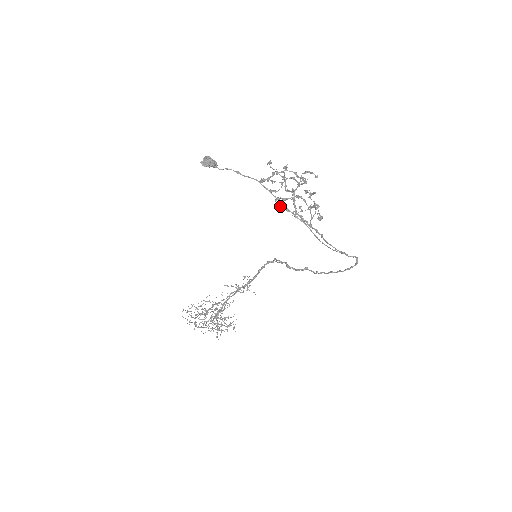
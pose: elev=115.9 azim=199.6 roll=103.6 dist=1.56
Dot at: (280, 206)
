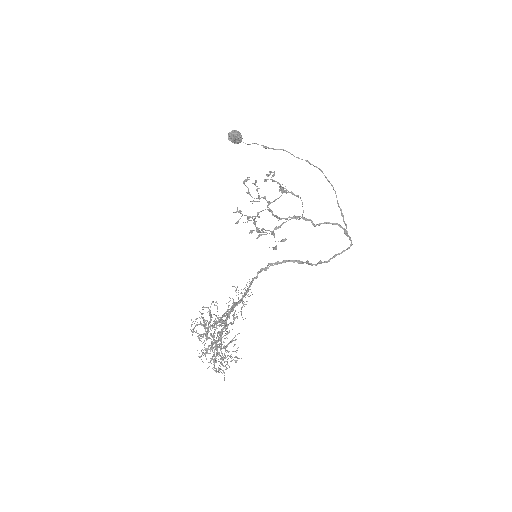
Dot at: (255, 222)
